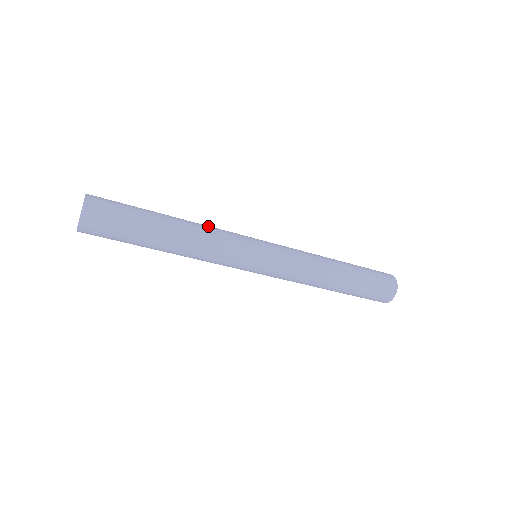
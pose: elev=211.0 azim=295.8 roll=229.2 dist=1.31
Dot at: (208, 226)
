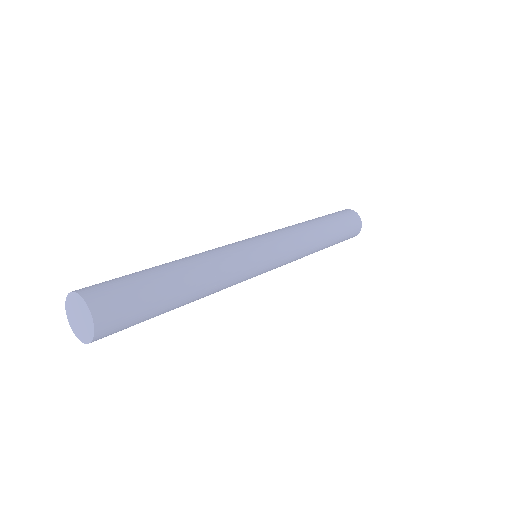
Dot at: (207, 251)
